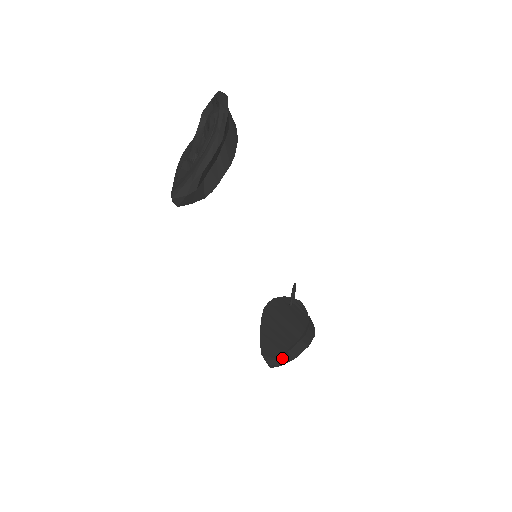
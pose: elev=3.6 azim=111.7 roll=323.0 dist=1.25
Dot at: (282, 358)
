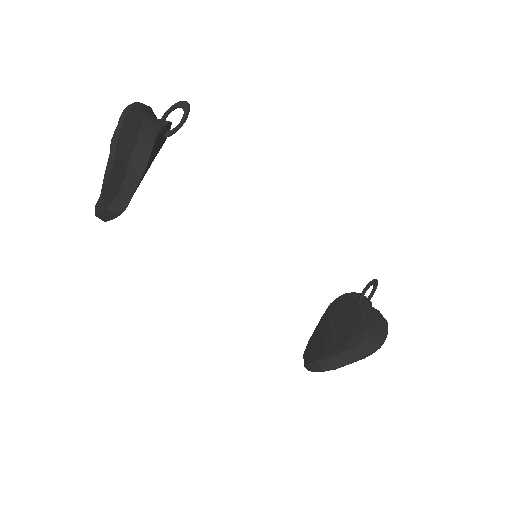
Dot at: (317, 365)
